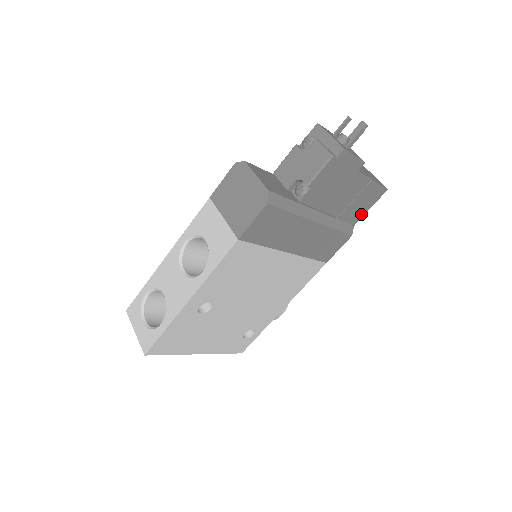
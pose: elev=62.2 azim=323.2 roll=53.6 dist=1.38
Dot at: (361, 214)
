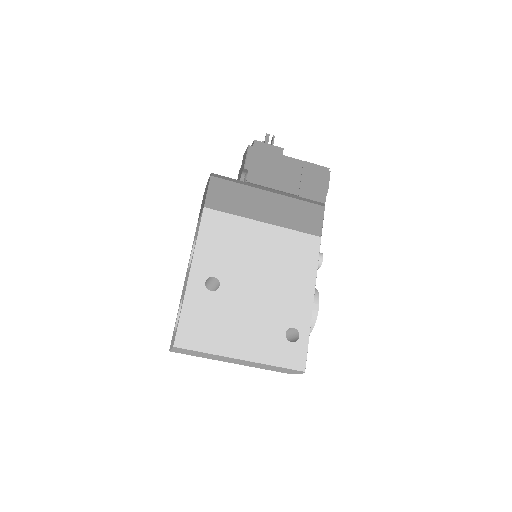
Dot at: (322, 192)
